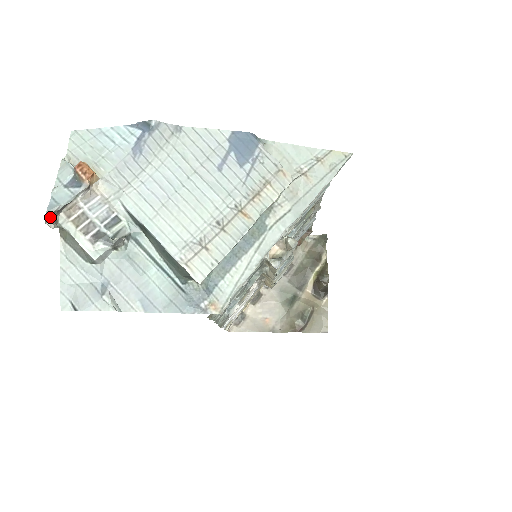
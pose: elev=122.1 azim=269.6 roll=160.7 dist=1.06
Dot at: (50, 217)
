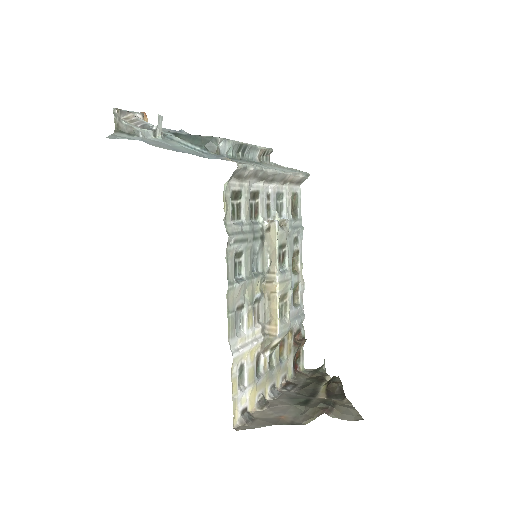
Dot at: (117, 109)
